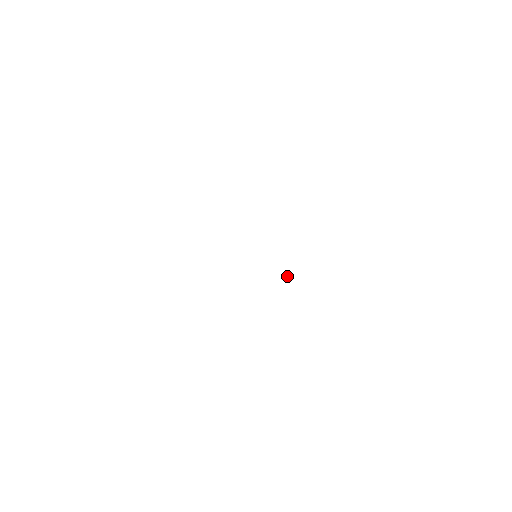
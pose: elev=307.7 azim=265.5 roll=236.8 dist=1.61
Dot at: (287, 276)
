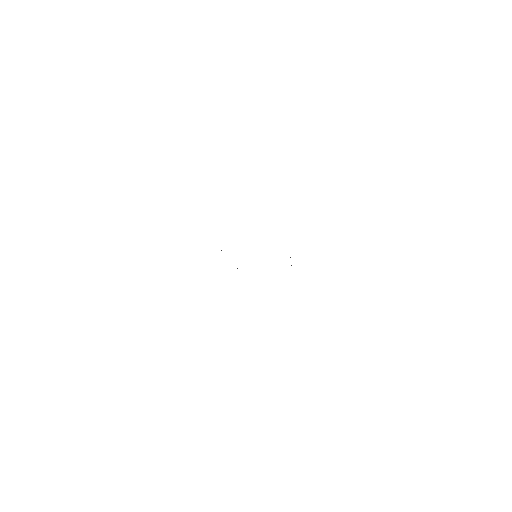
Dot at: occluded
